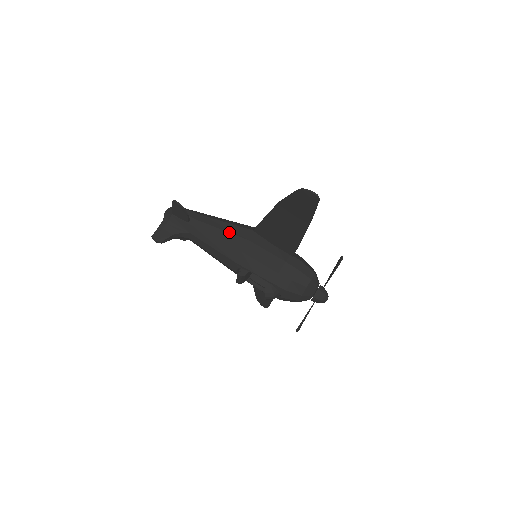
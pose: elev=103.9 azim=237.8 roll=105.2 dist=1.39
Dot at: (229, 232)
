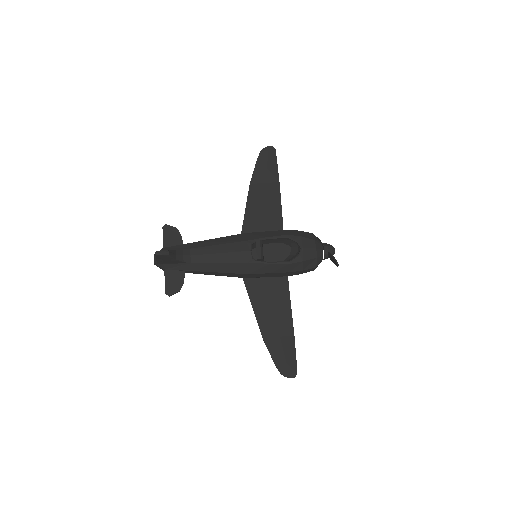
Dot at: occluded
